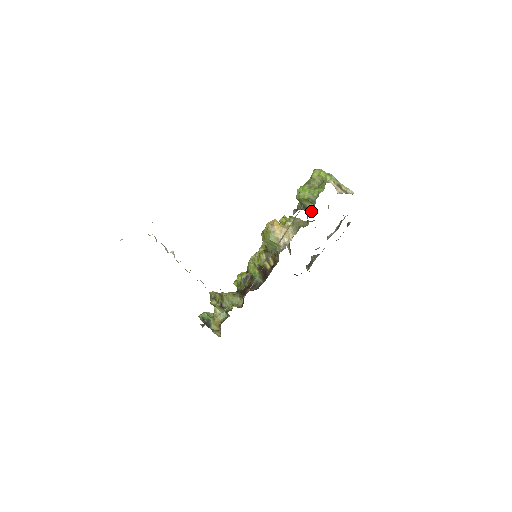
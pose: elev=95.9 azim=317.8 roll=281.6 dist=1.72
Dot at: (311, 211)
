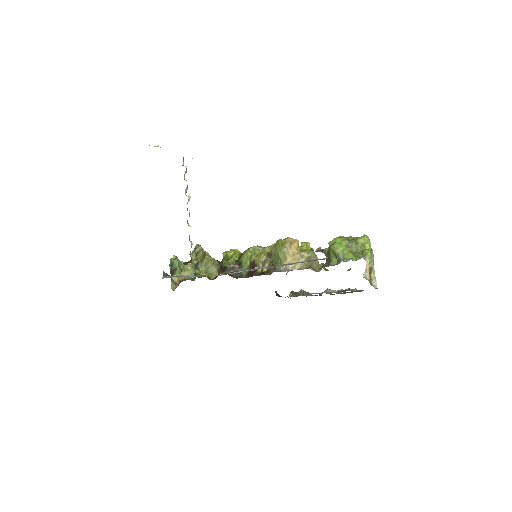
Dot at: (331, 265)
